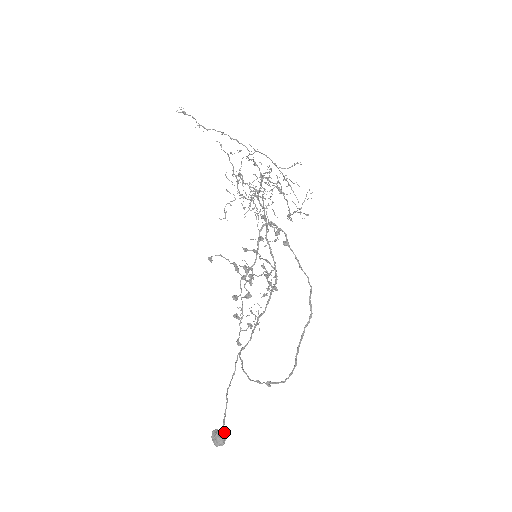
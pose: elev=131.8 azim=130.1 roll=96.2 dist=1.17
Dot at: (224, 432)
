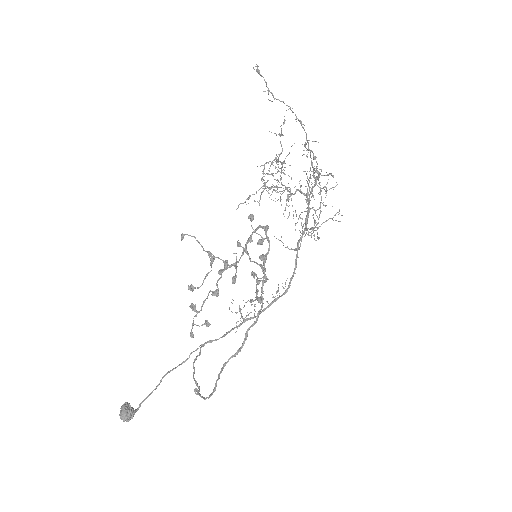
Dot at: (136, 410)
